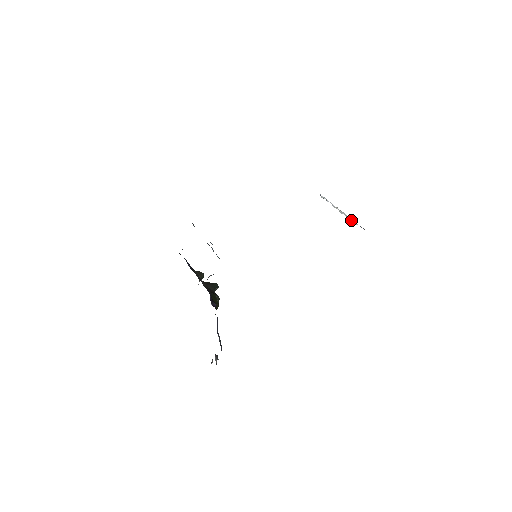
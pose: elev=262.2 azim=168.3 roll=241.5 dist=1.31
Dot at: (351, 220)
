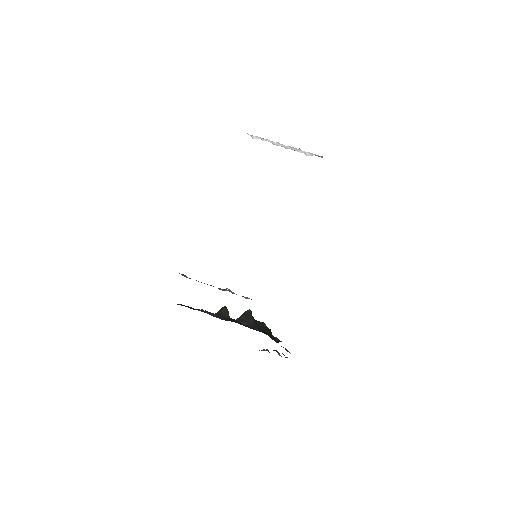
Dot at: (304, 153)
